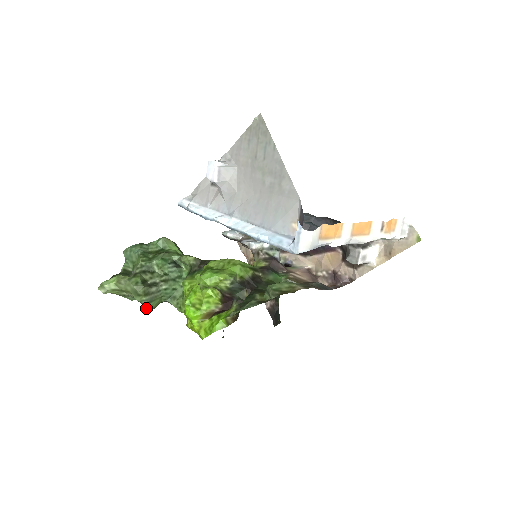
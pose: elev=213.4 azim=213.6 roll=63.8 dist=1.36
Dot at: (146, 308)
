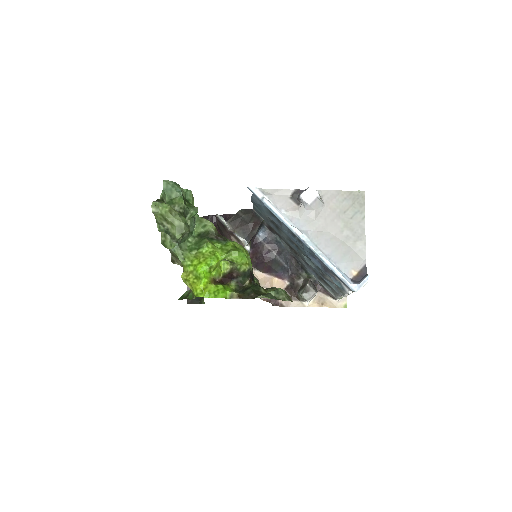
Dot at: (170, 245)
